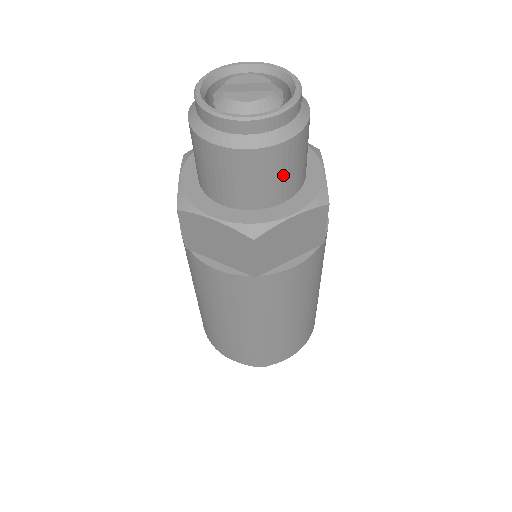
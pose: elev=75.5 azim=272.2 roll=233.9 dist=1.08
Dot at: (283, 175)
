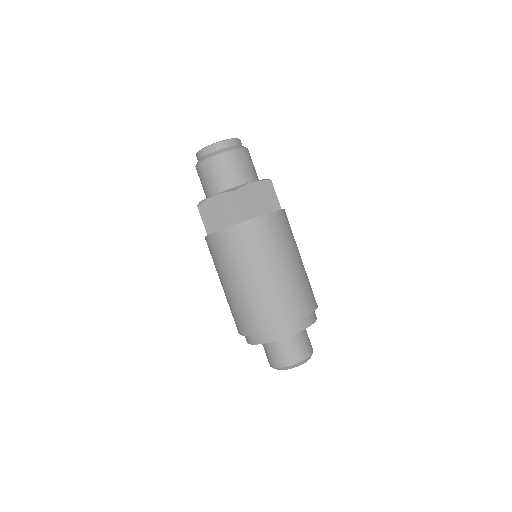
Dot at: (241, 167)
